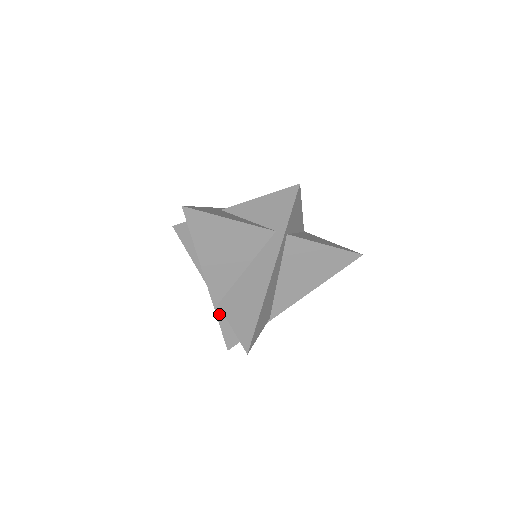
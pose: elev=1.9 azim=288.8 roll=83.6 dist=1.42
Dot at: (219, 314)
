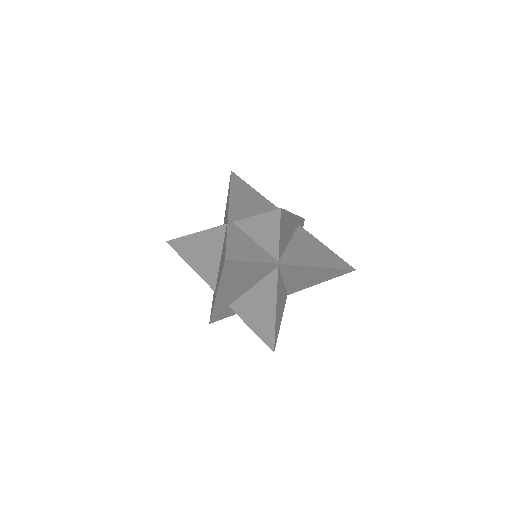
Dot at: (230, 228)
